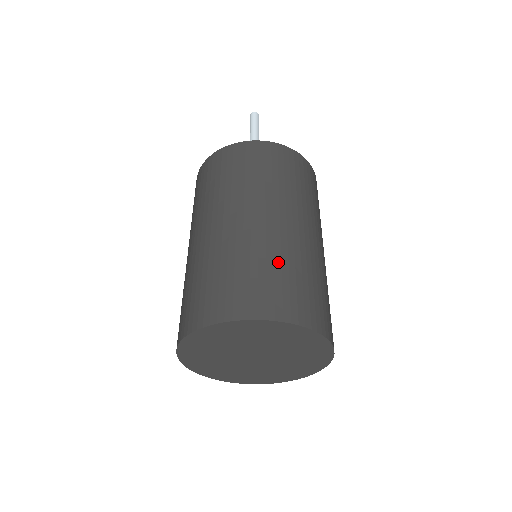
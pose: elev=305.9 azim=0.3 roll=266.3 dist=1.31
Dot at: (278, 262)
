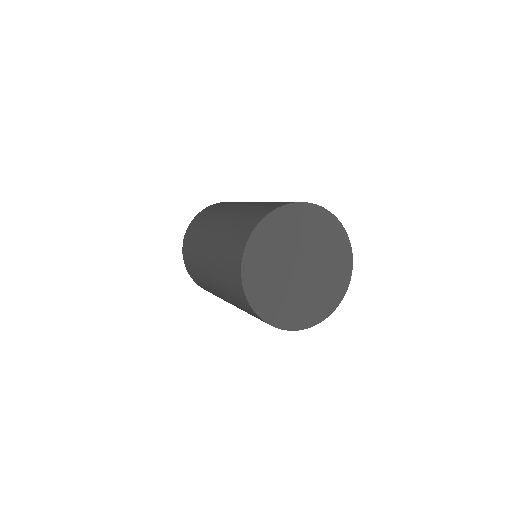
Dot at: (253, 208)
